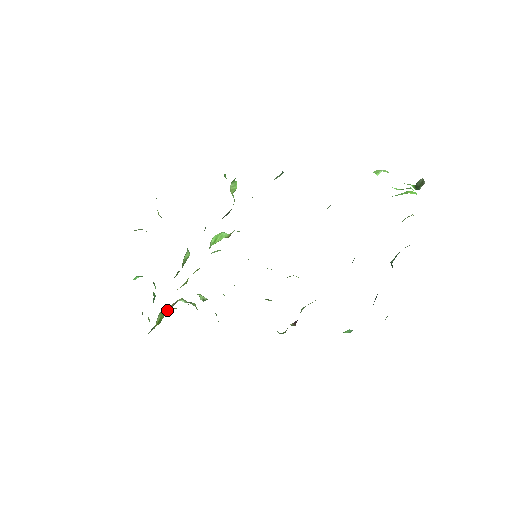
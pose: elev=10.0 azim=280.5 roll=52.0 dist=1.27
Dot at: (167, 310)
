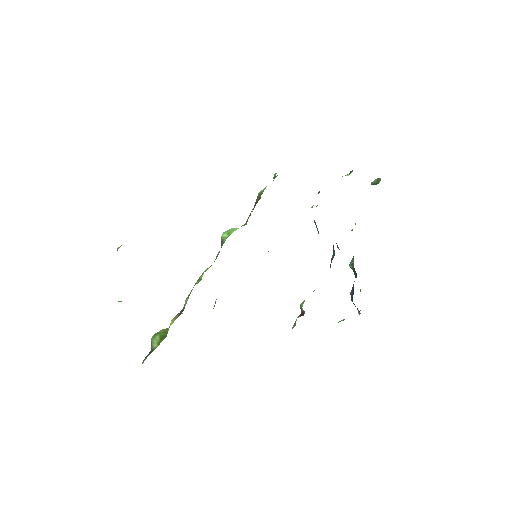
Dot at: occluded
